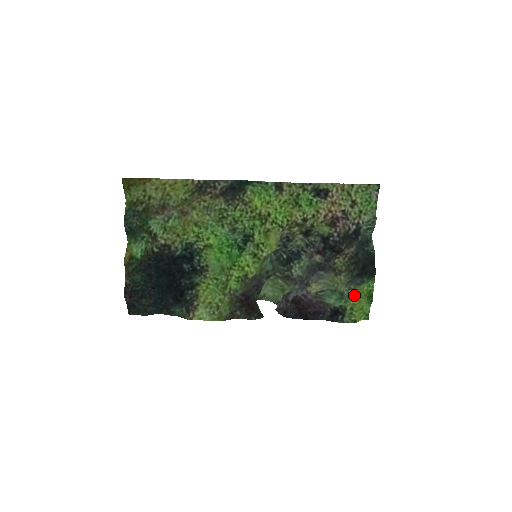
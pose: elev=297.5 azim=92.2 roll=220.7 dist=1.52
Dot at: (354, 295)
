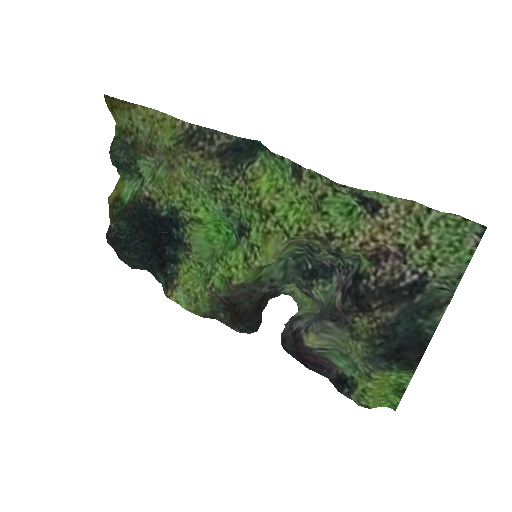
Dot at: (371, 377)
